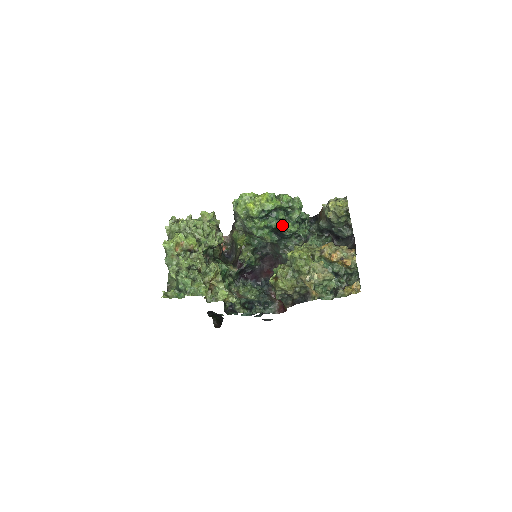
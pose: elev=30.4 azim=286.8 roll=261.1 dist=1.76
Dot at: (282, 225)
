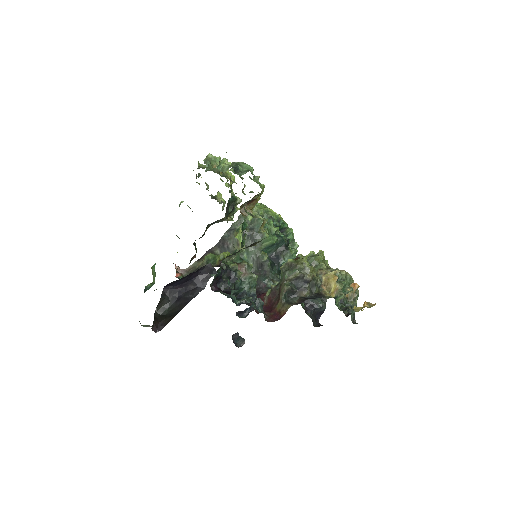
Dot at: (287, 245)
